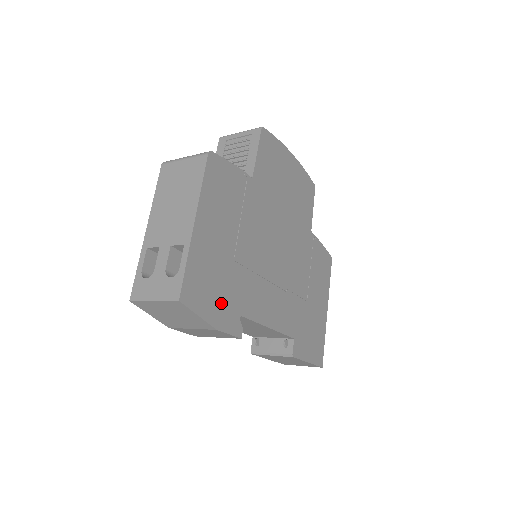
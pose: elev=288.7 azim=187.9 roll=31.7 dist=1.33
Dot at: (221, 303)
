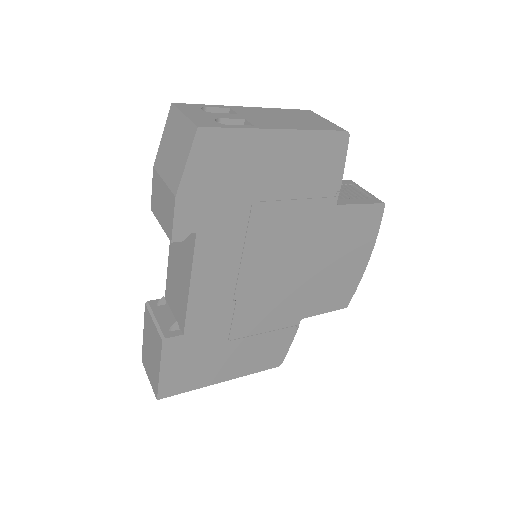
Dot at: (205, 196)
